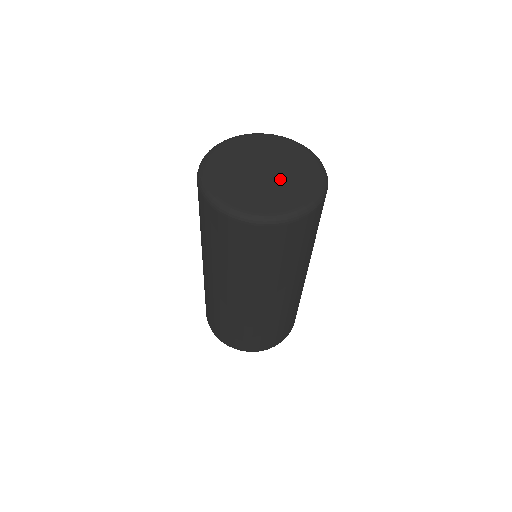
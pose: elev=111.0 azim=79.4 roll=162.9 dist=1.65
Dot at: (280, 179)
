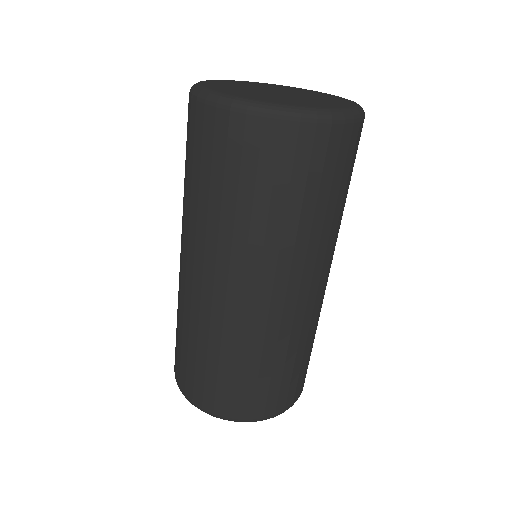
Dot at: (296, 97)
